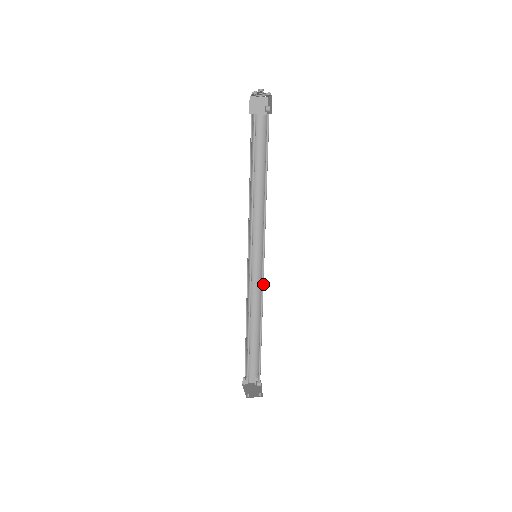
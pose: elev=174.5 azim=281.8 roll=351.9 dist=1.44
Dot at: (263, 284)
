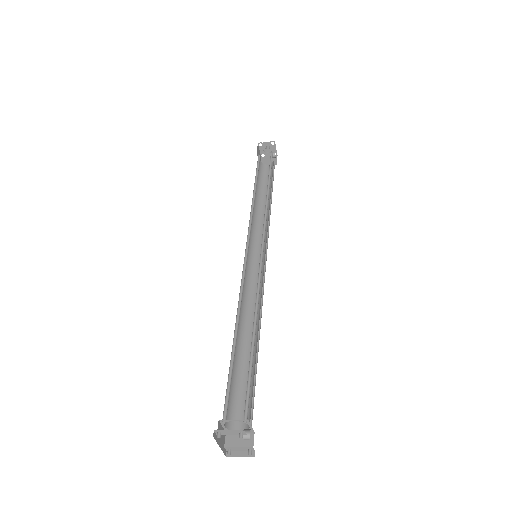
Dot at: occluded
